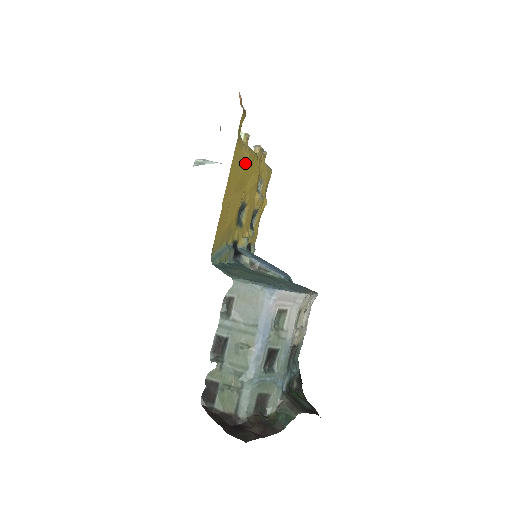
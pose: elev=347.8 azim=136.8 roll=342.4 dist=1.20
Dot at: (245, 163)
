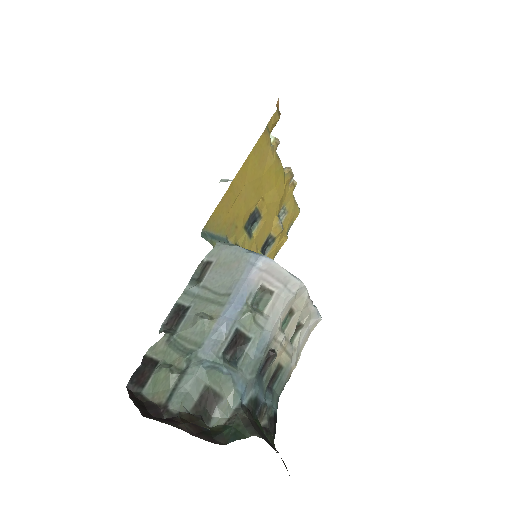
Dot at: (269, 165)
